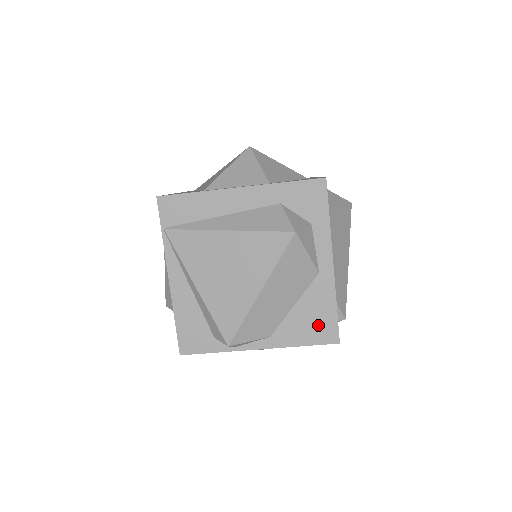
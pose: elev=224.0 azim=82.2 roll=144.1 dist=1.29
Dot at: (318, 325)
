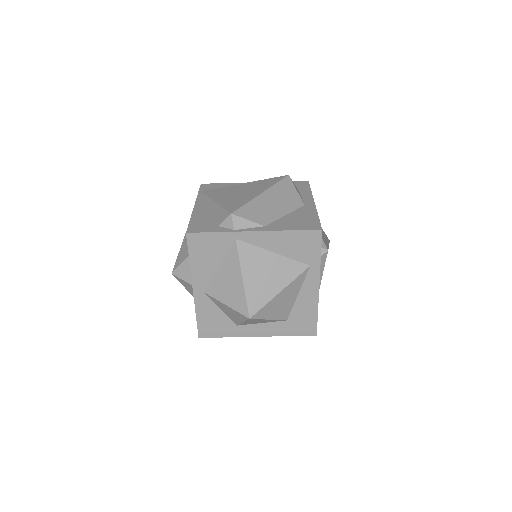
Dot at: (304, 222)
